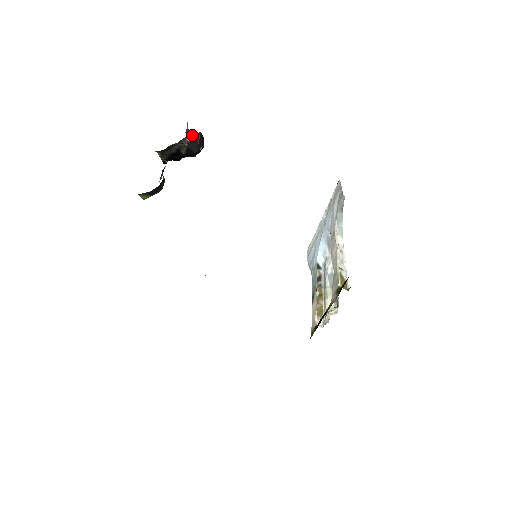
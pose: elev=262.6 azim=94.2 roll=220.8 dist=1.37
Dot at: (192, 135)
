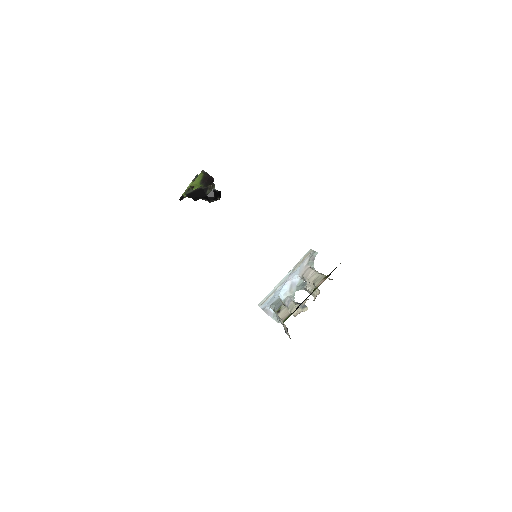
Dot at: occluded
